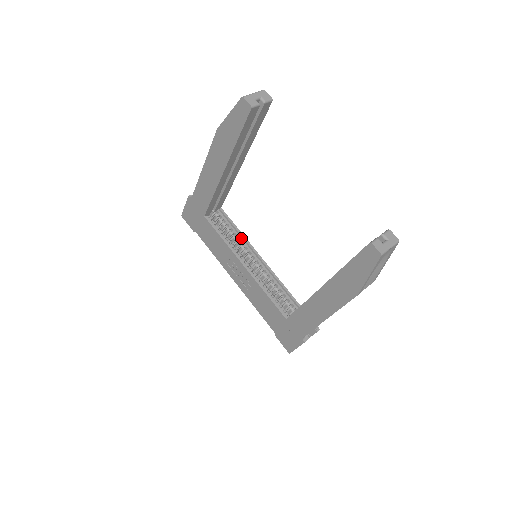
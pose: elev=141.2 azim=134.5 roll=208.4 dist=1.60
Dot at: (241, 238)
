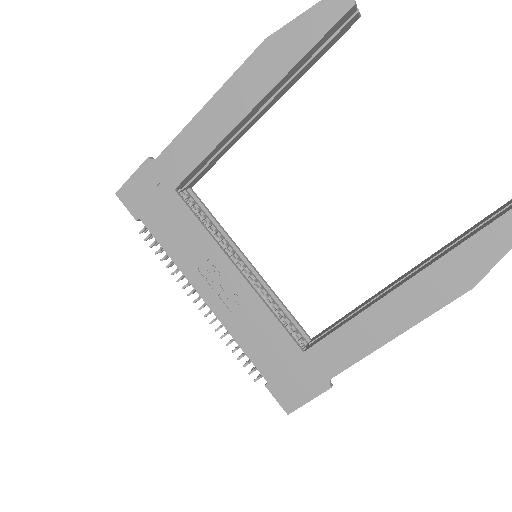
Dot at: (221, 234)
